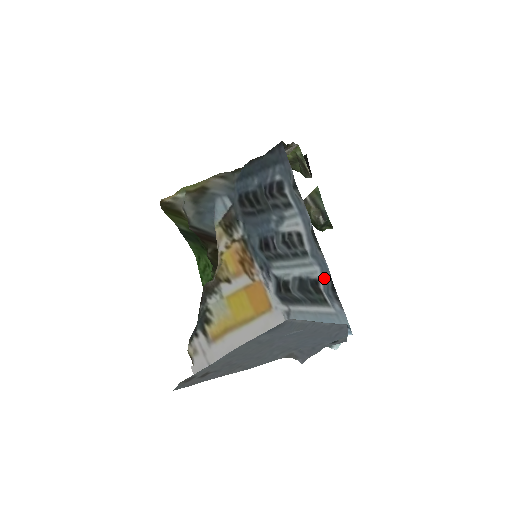
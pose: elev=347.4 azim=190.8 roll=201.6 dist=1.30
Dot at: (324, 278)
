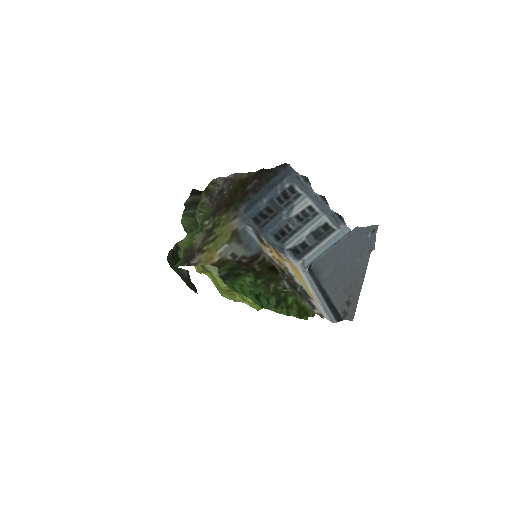
Dot at: (331, 218)
